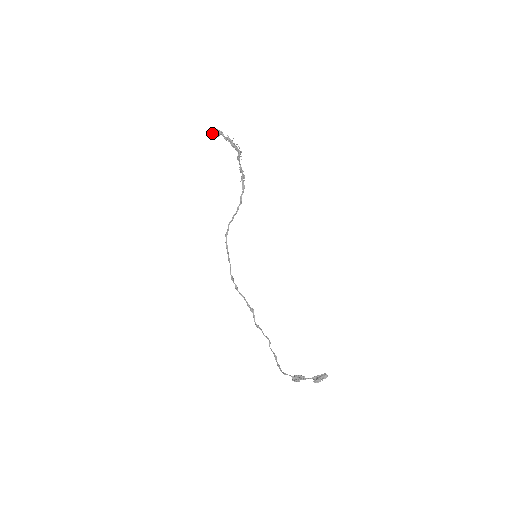
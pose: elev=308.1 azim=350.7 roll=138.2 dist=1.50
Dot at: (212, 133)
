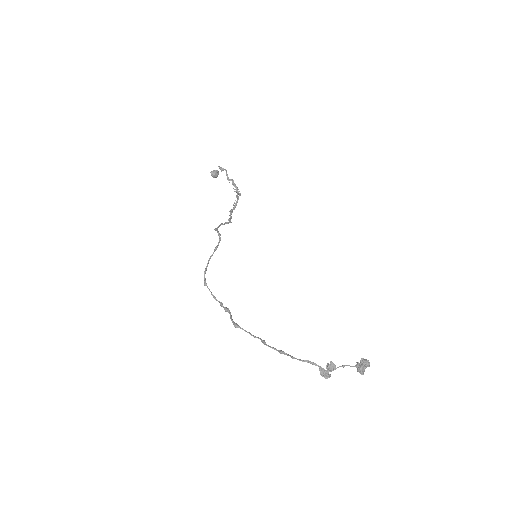
Dot at: (220, 167)
